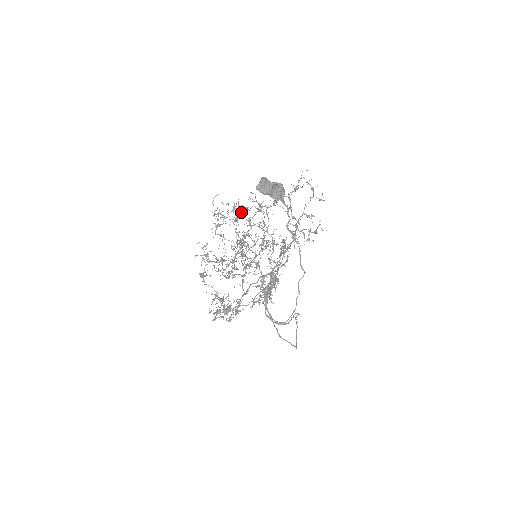
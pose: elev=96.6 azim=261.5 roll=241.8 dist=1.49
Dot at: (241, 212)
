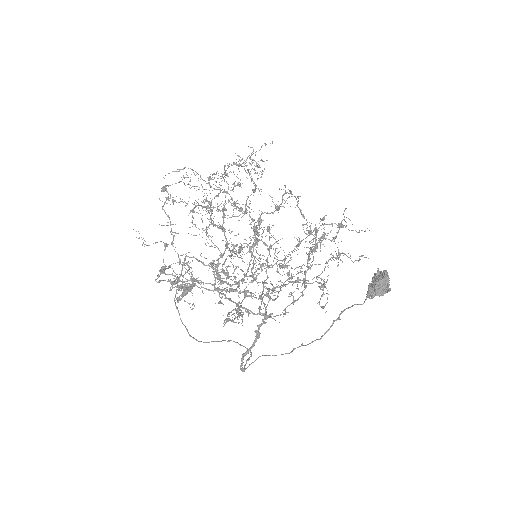
Dot at: occluded
